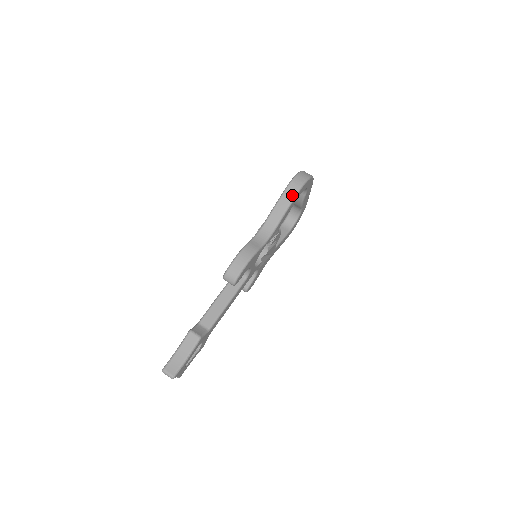
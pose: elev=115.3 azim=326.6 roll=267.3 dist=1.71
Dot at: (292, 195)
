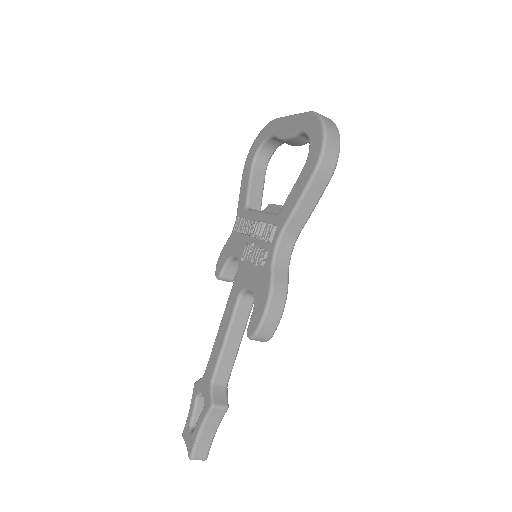
Dot at: (324, 183)
